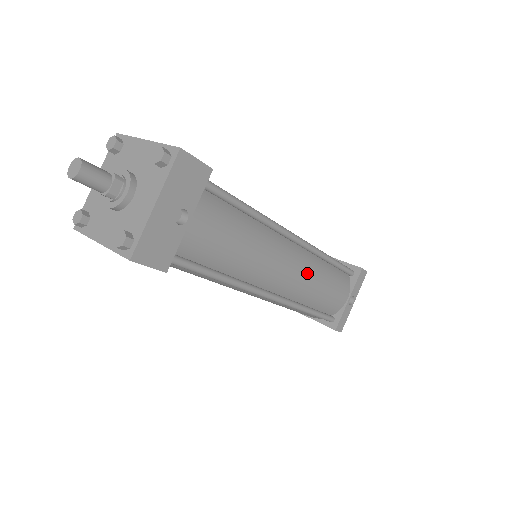
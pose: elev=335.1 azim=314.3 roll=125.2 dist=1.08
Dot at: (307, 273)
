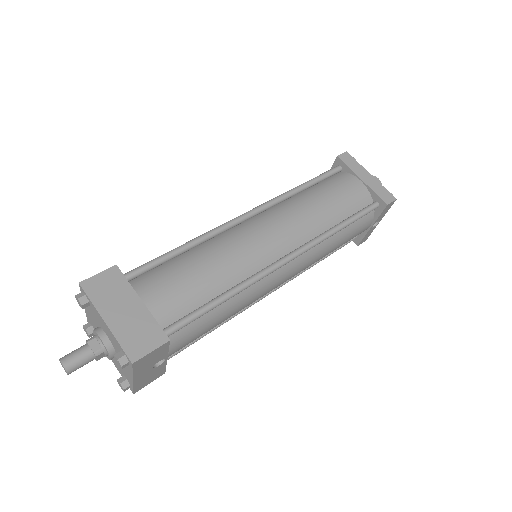
Dot at: (309, 263)
